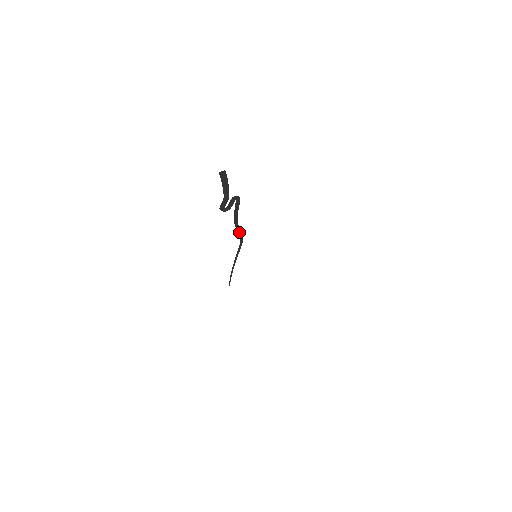
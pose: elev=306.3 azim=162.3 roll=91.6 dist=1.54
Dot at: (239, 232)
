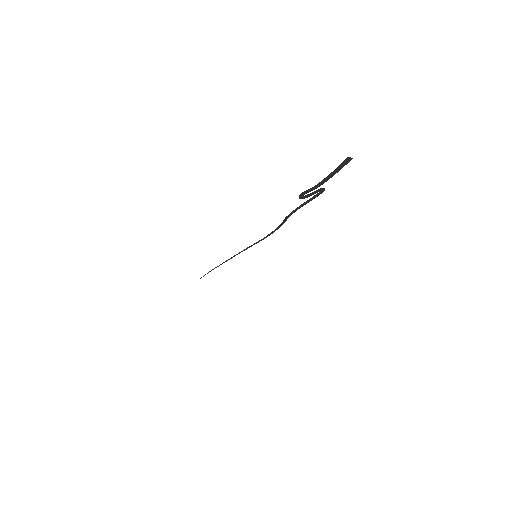
Dot at: (279, 225)
